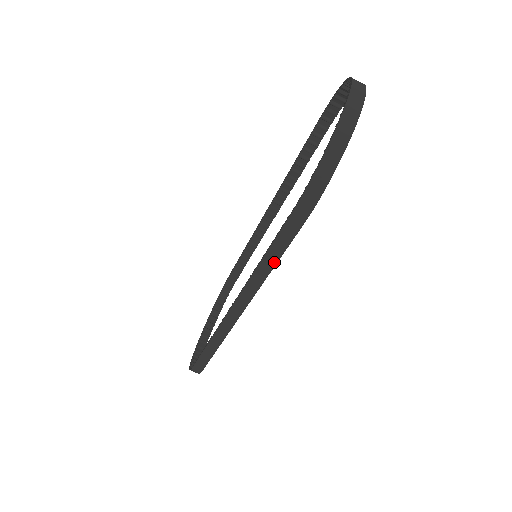
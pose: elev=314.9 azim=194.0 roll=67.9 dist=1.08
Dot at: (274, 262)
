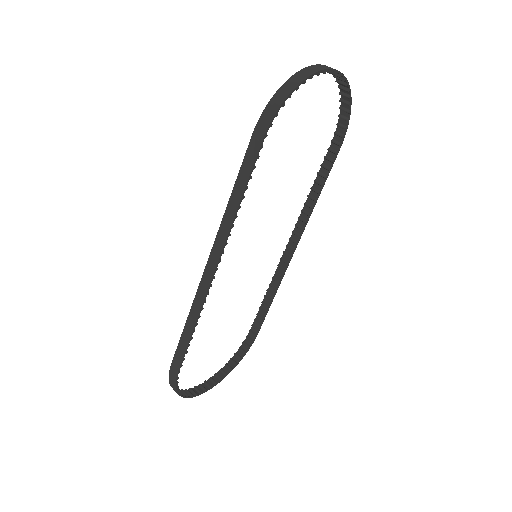
Dot at: (240, 194)
